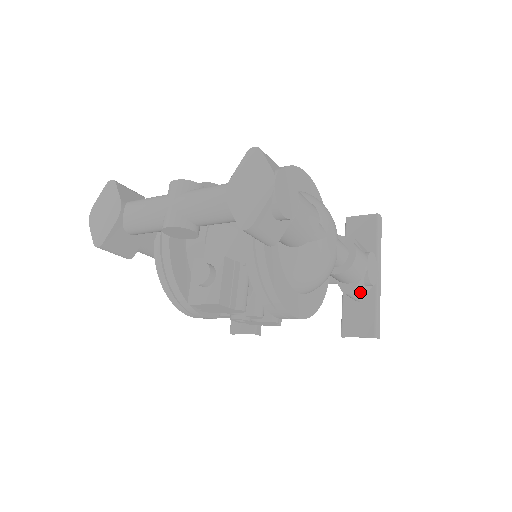
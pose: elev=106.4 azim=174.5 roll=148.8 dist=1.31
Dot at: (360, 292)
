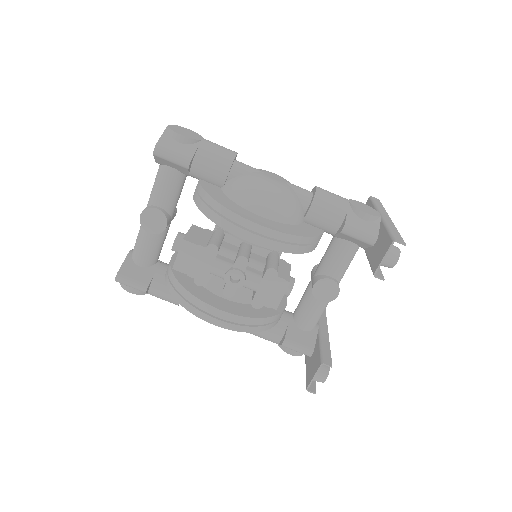
Dot at: (362, 227)
